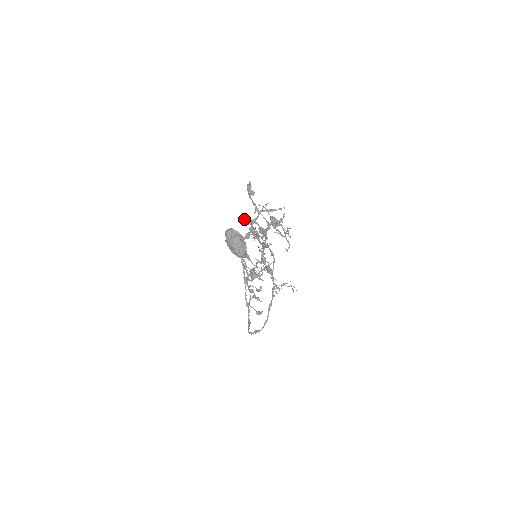
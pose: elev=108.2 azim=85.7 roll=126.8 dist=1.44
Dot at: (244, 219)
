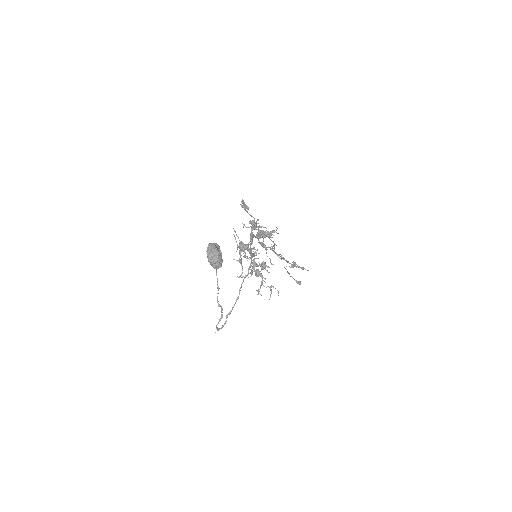
Dot at: (249, 223)
